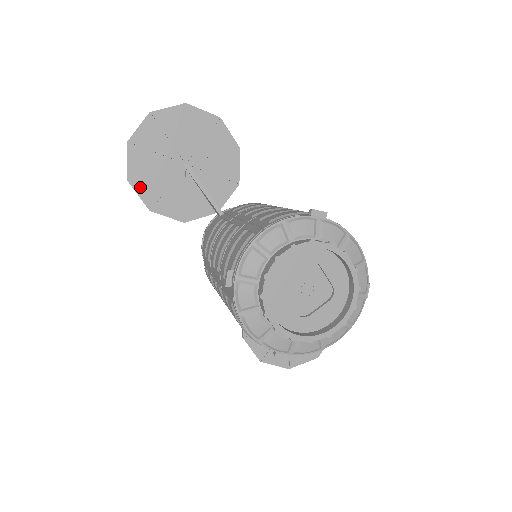
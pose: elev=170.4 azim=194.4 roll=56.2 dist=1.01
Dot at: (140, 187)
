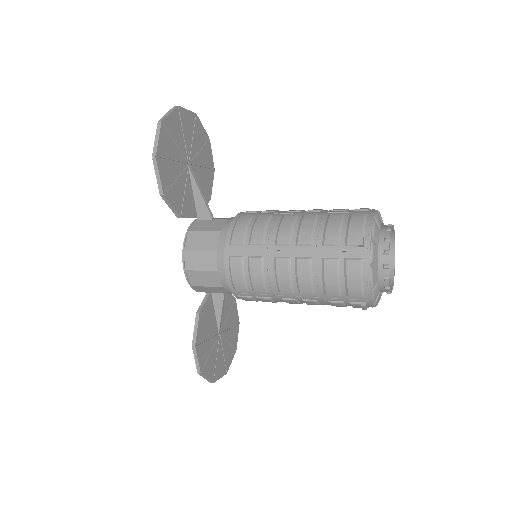
Dot at: (162, 168)
